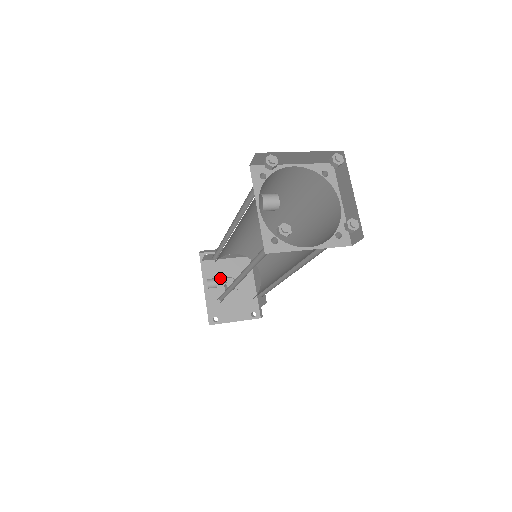
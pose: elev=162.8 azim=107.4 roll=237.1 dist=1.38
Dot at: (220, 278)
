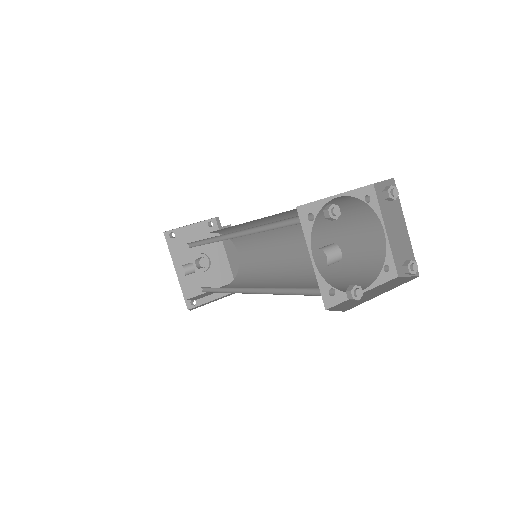
Dot at: (190, 257)
